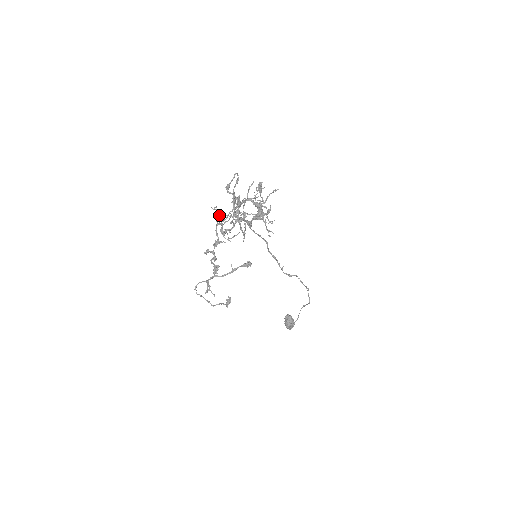
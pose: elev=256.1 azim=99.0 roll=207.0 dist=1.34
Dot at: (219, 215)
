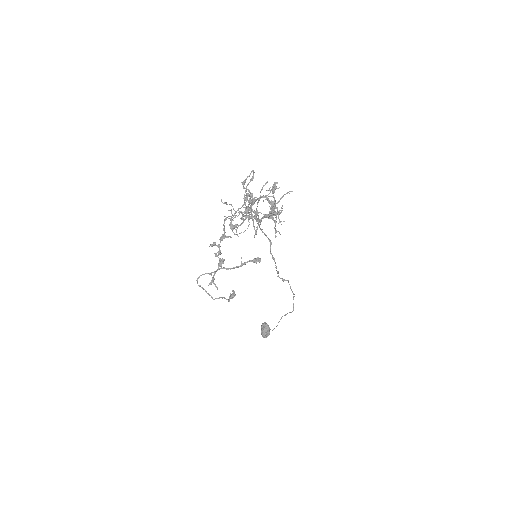
Dot at: (231, 209)
